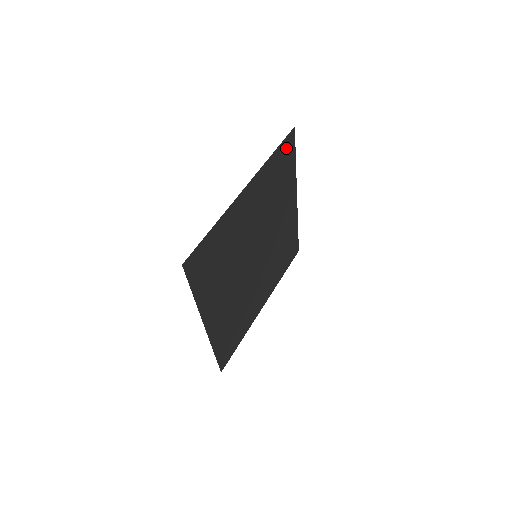
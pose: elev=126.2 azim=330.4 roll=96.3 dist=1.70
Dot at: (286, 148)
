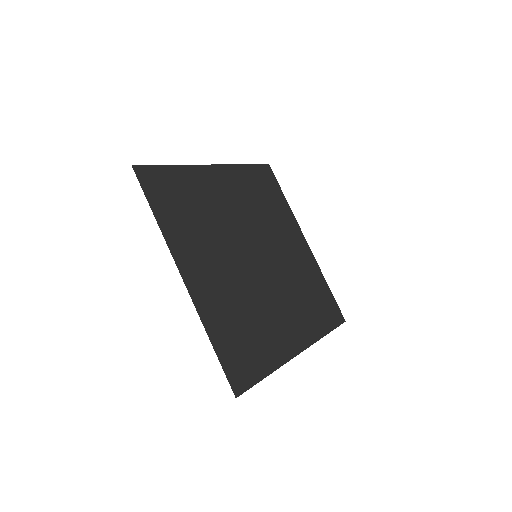
Dot at: (264, 175)
